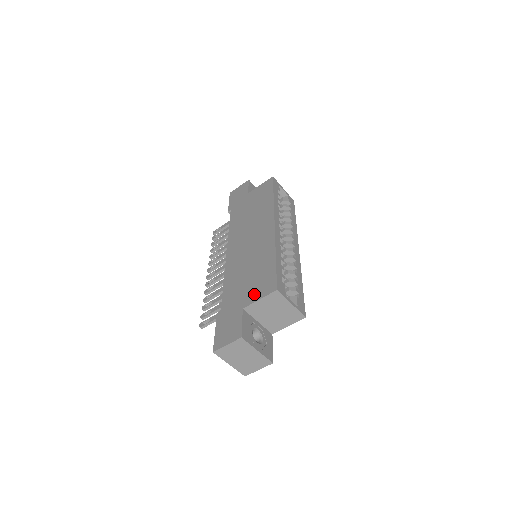
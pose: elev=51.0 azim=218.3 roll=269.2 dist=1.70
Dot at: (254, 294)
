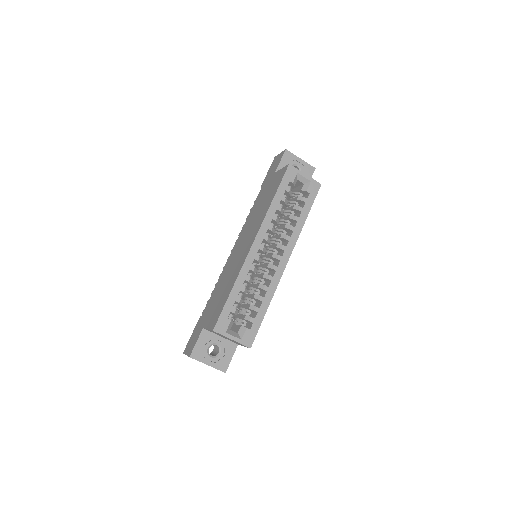
Dot at: (210, 320)
